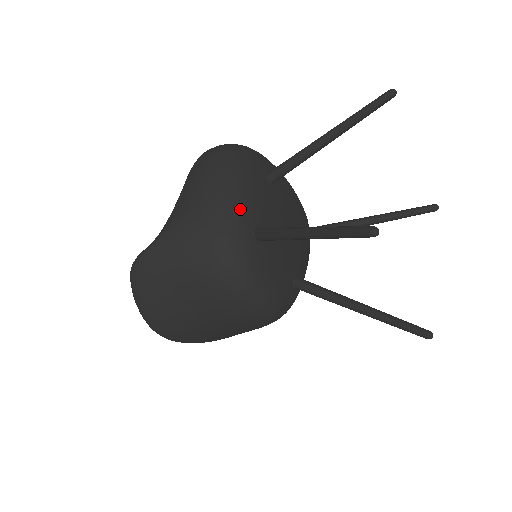
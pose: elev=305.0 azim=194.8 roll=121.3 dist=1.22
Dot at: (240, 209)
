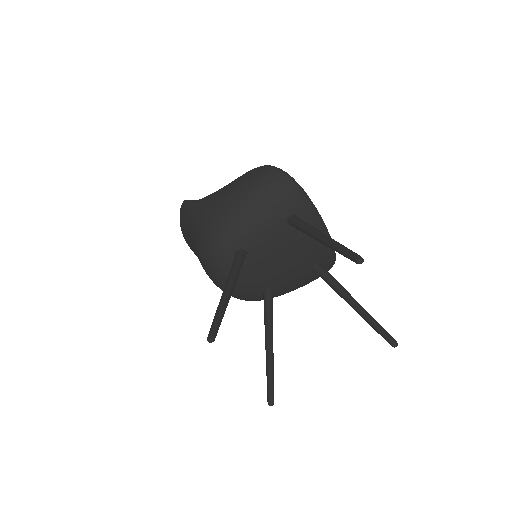
Dot at: (239, 230)
